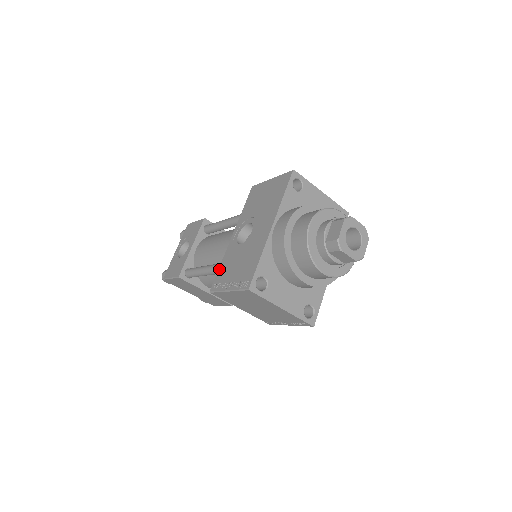
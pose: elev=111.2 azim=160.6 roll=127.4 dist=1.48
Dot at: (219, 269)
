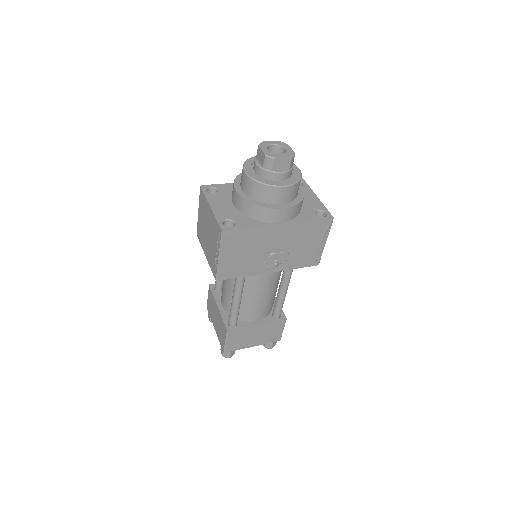
Dot at: occluded
